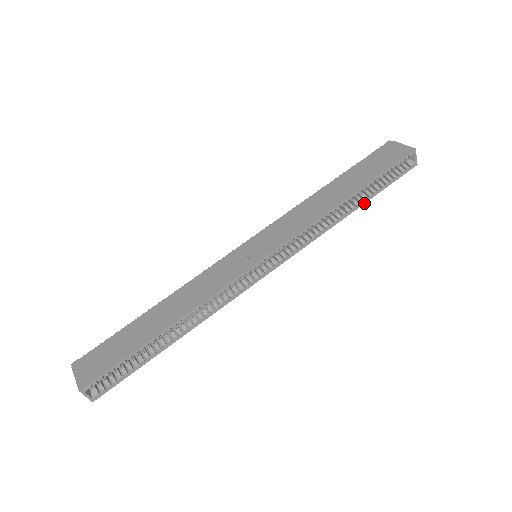
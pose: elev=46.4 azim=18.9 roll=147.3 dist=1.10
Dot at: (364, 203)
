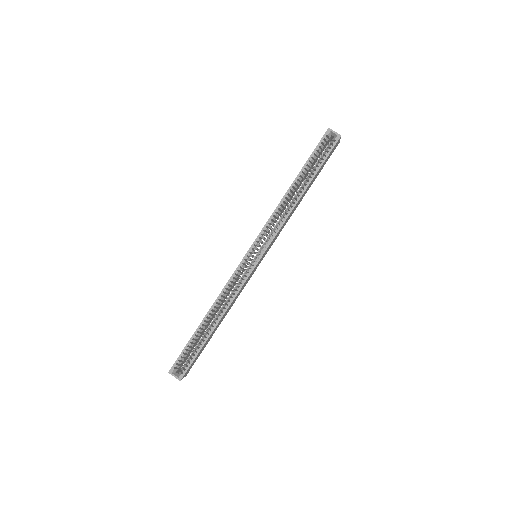
Dot at: (310, 183)
